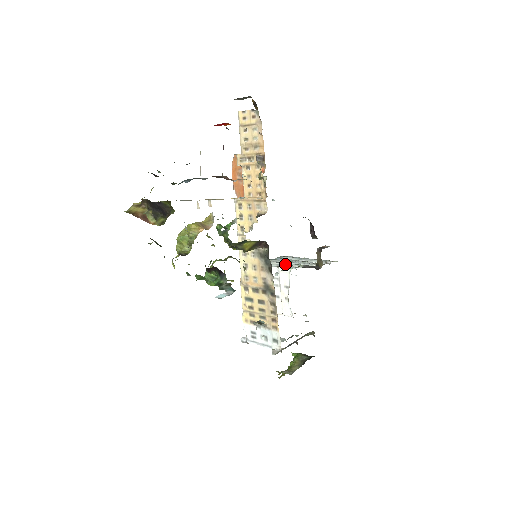
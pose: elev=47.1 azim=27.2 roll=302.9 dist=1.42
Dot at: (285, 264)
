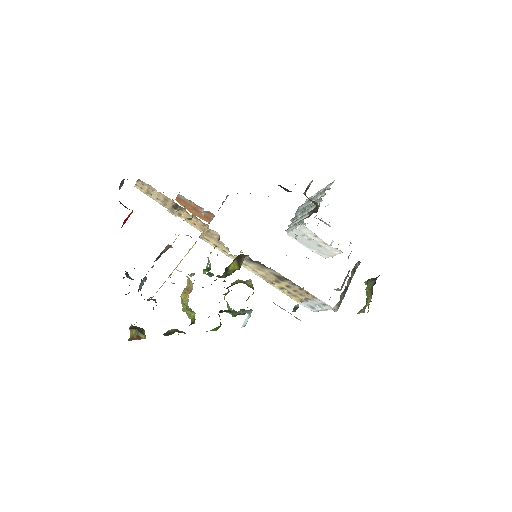
Dot at: (299, 220)
